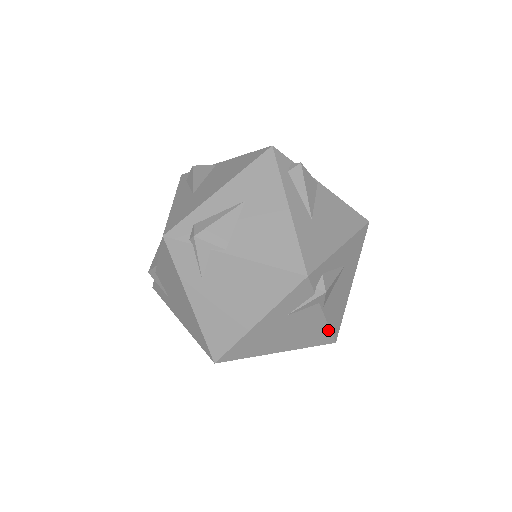
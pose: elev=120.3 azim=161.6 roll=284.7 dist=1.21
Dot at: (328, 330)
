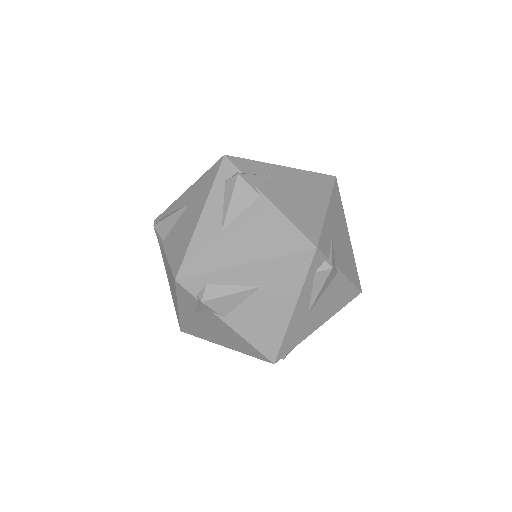
Dot at: occluded
